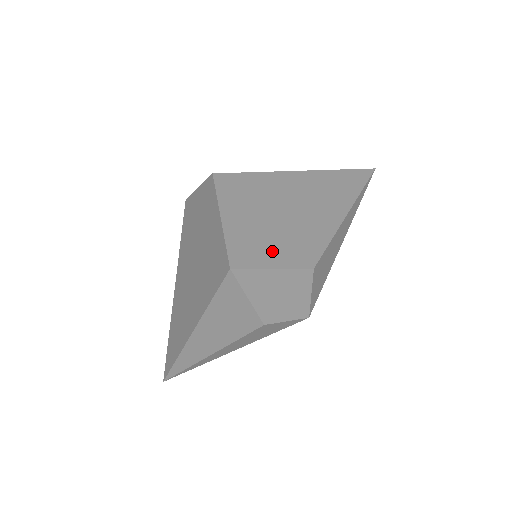
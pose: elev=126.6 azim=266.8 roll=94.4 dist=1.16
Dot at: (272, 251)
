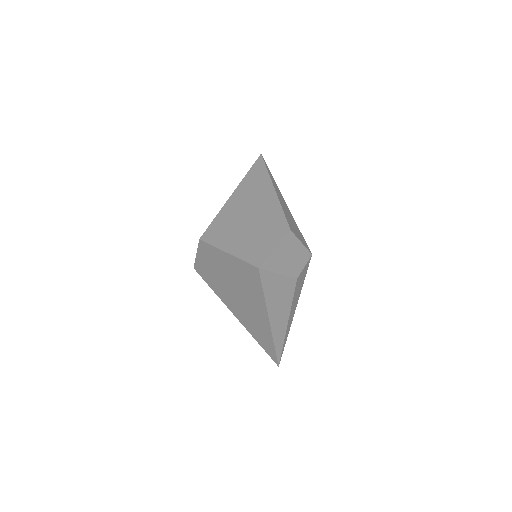
Dot at: (265, 243)
